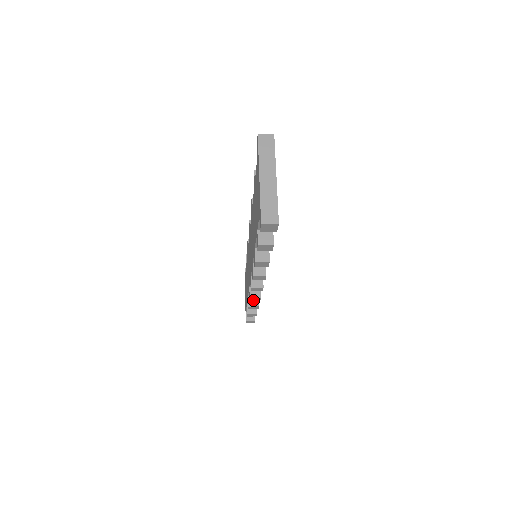
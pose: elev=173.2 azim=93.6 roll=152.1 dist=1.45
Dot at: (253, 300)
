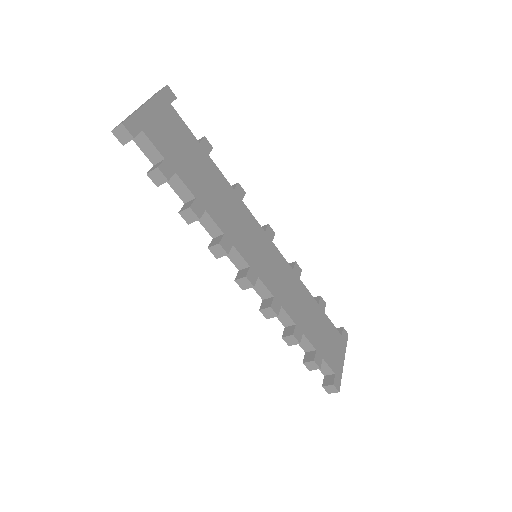
Dot at: (270, 317)
